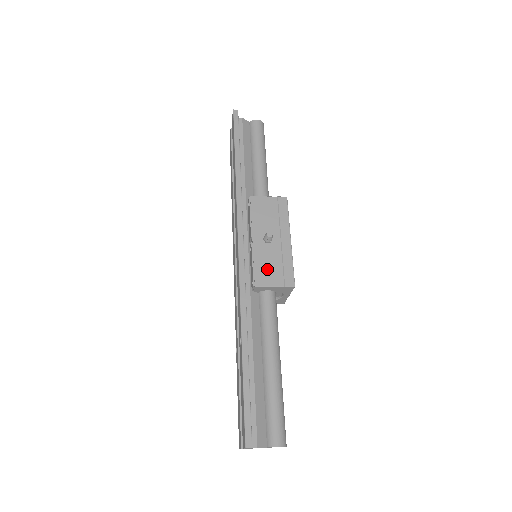
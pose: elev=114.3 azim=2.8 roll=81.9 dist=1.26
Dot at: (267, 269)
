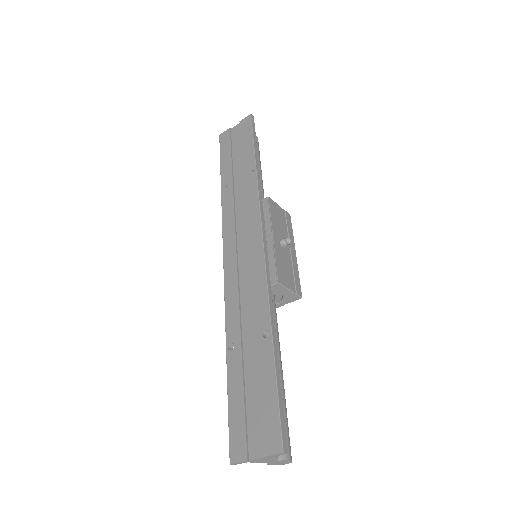
Dot at: (284, 271)
